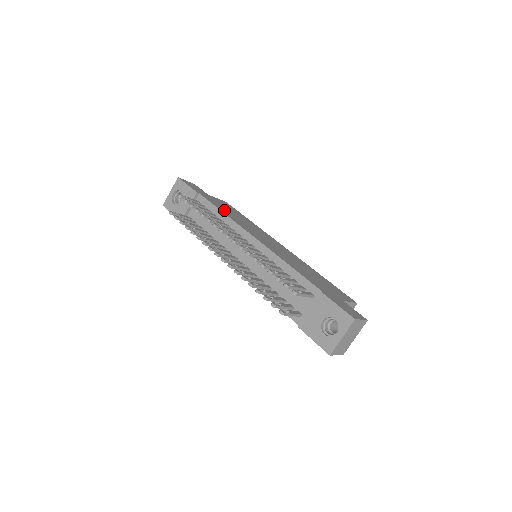
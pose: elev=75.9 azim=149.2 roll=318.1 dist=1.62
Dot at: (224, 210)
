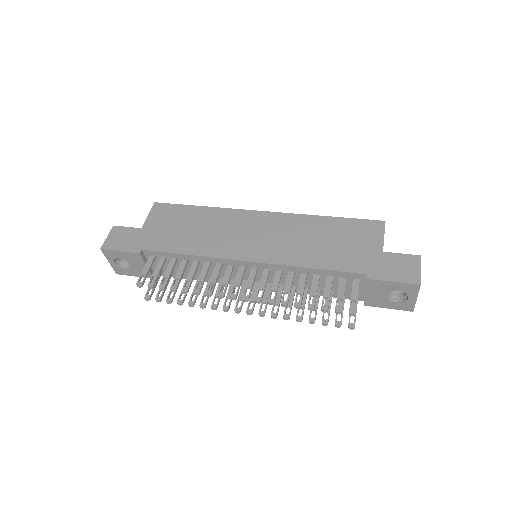
Dot at: (182, 244)
